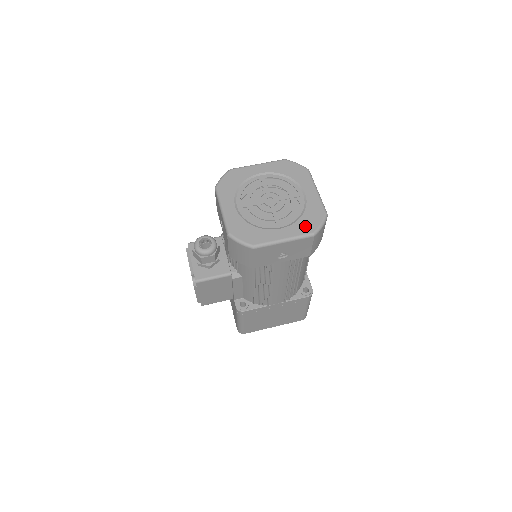
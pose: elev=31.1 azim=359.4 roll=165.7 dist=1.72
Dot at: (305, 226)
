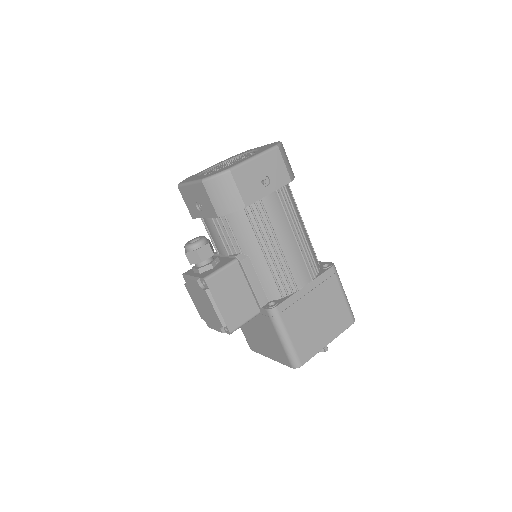
Dot at: (266, 148)
